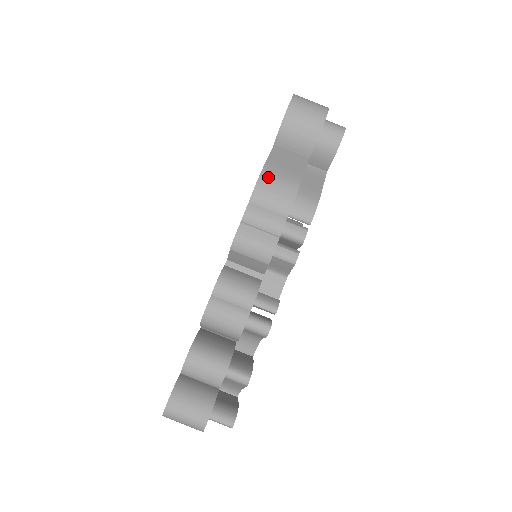
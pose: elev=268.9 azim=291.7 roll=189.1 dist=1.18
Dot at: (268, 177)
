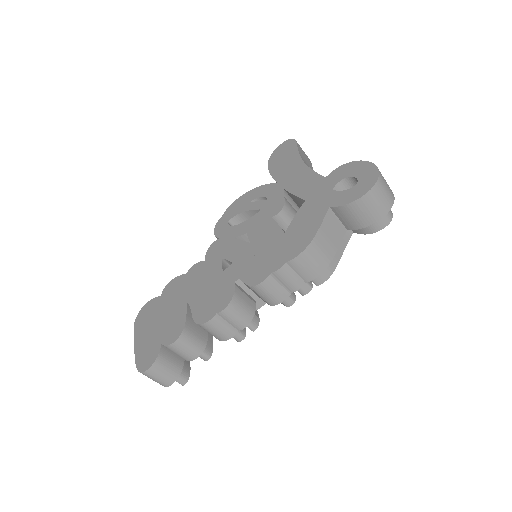
Dot at: (313, 249)
